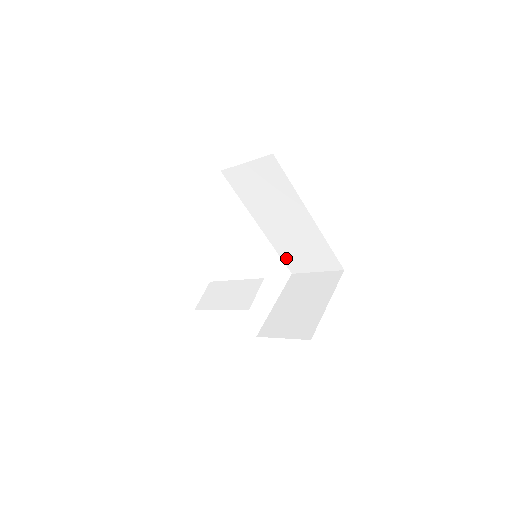
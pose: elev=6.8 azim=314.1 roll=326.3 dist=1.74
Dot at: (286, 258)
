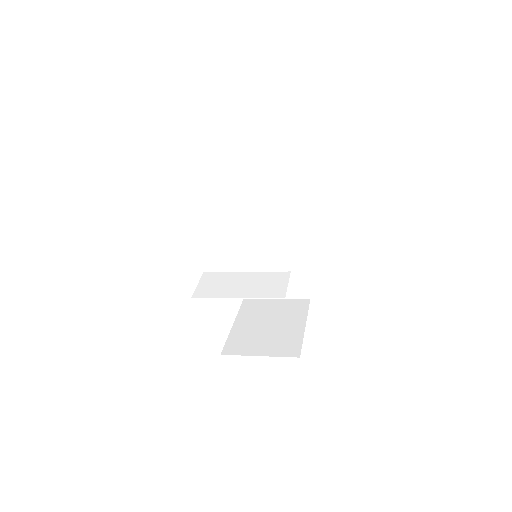
Dot at: occluded
